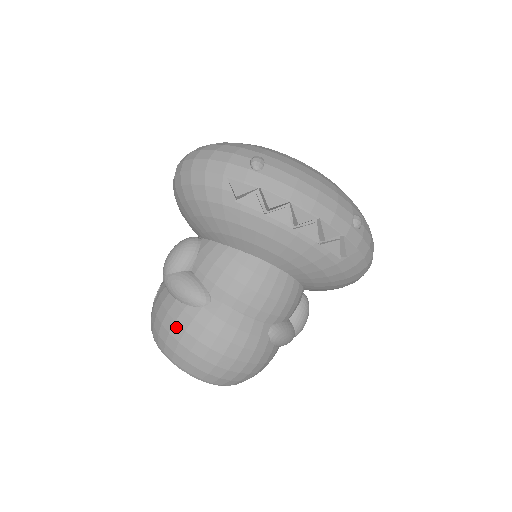
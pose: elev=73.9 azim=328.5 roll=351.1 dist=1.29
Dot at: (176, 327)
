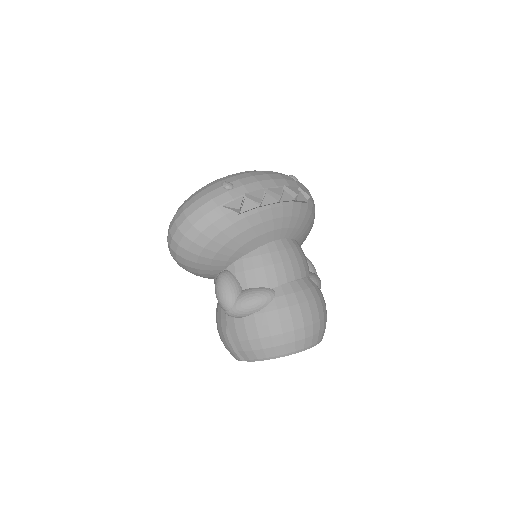
Dot at: (272, 327)
